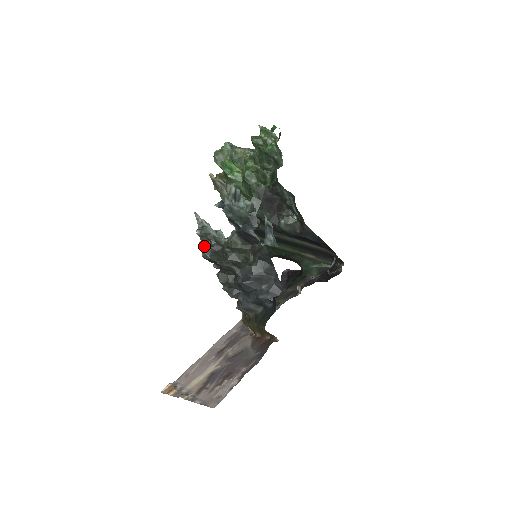
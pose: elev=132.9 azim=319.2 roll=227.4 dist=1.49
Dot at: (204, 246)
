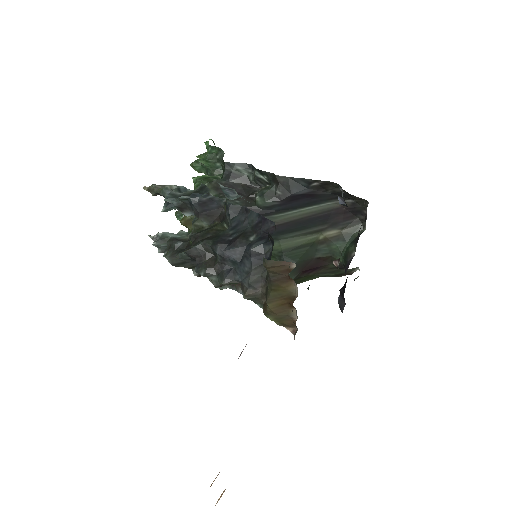
Dot at: (167, 253)
